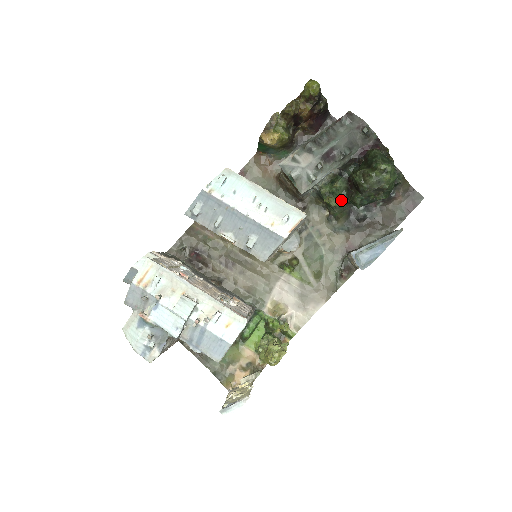
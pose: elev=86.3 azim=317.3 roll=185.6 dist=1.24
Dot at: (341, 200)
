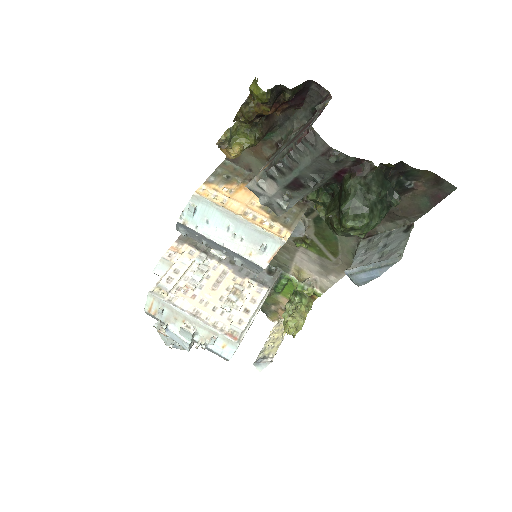
Dot at: occluded
